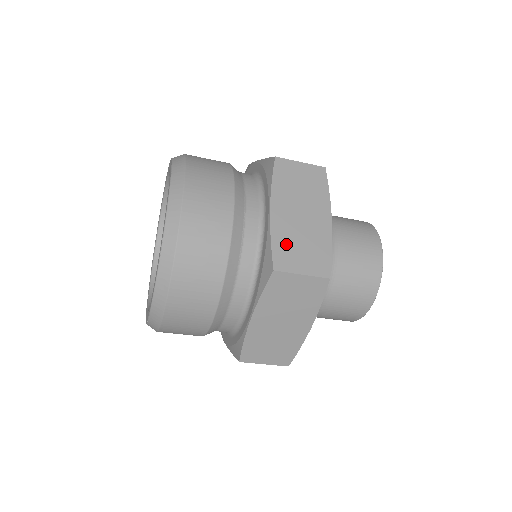
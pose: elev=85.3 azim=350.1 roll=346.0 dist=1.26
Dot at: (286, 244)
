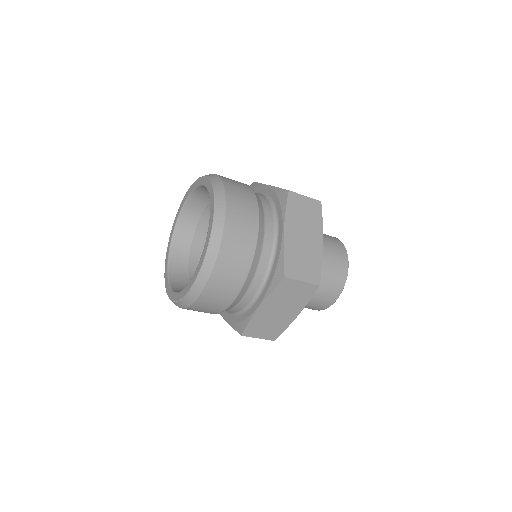
Dot at: occluded
